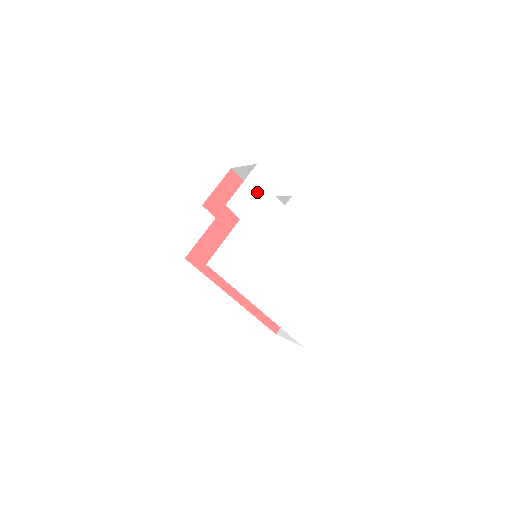
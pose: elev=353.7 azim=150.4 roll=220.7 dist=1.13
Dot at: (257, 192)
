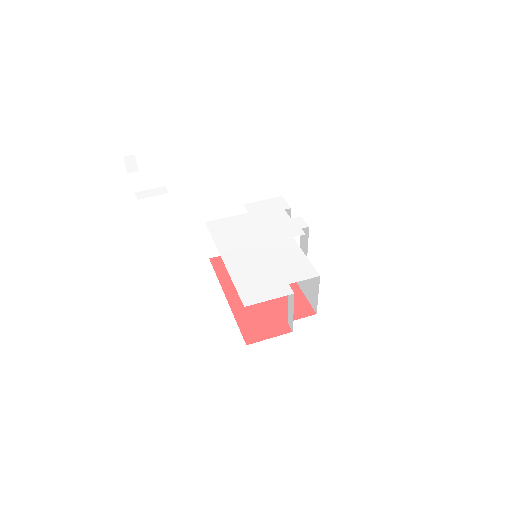
Dot at: (272, 207)
